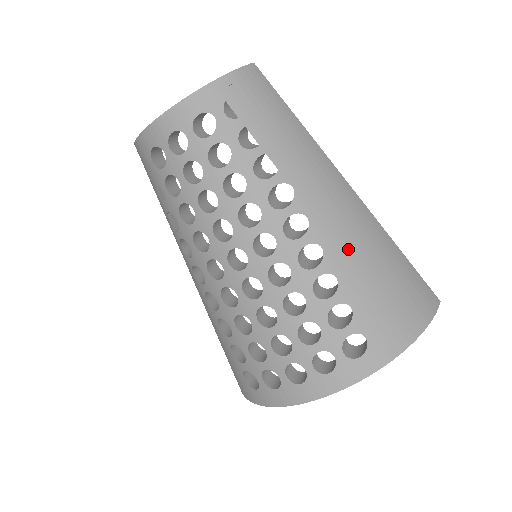
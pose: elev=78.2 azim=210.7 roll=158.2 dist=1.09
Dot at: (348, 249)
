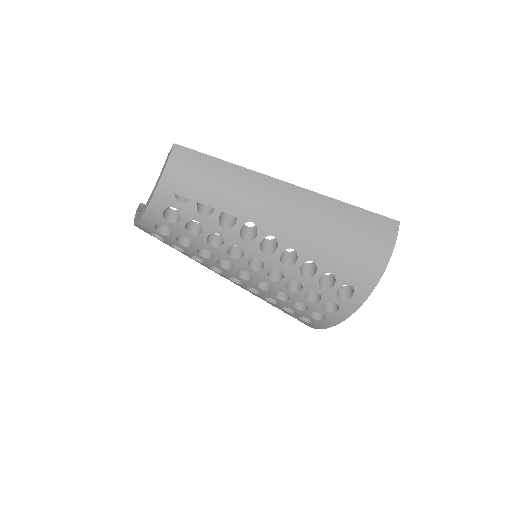
Dot at: (312, 239)
